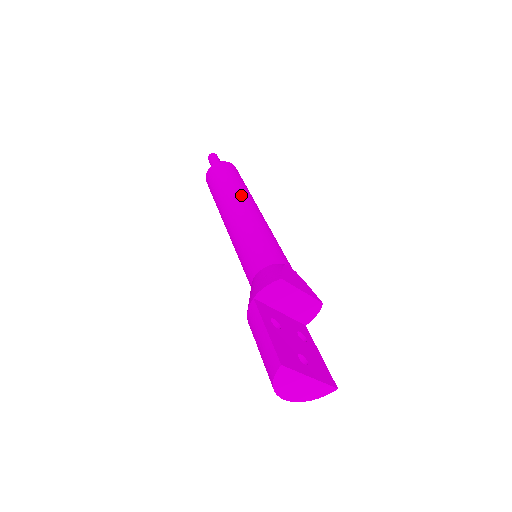
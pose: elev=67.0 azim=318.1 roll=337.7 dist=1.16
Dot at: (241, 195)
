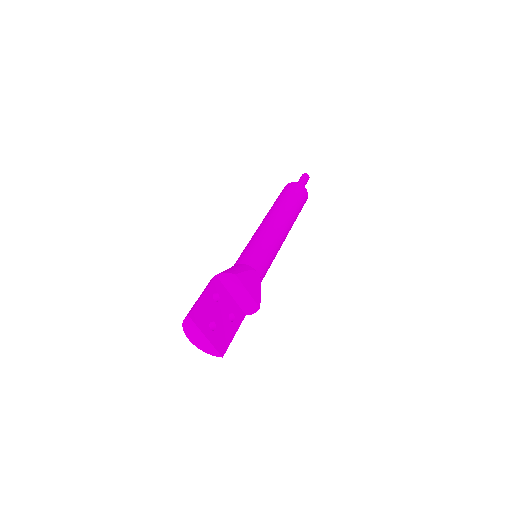
Dot at: (283, 213)
